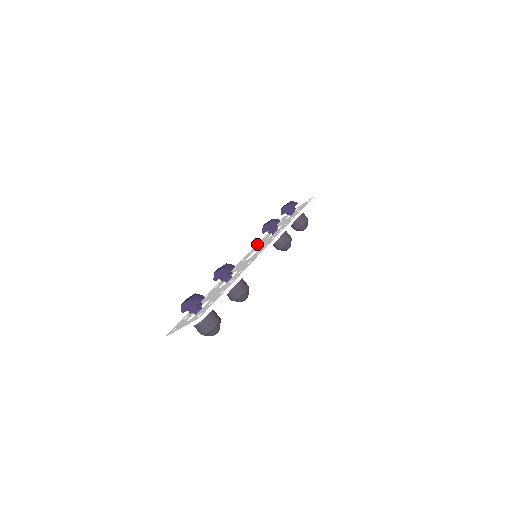
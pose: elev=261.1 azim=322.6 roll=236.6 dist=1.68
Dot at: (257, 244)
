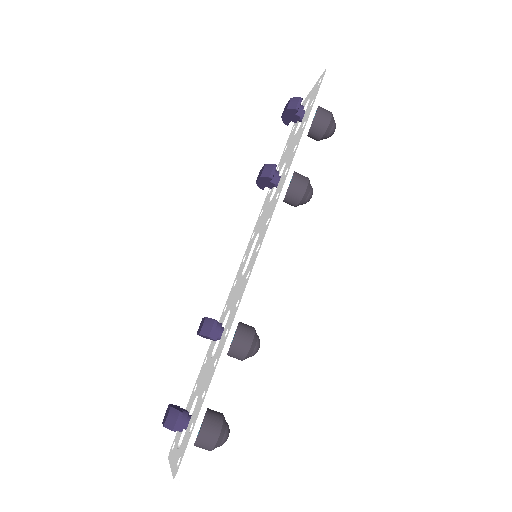
Dot at: (262, 206)
